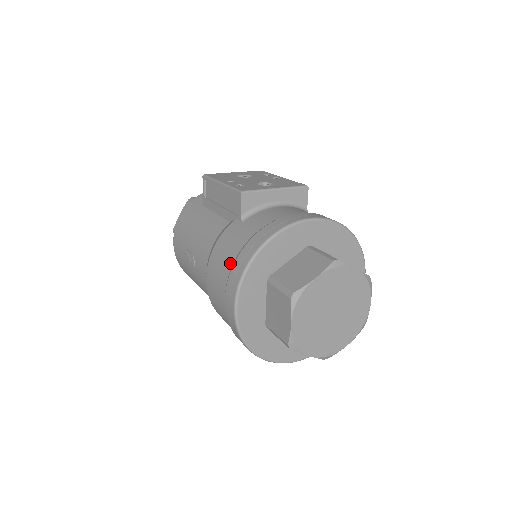
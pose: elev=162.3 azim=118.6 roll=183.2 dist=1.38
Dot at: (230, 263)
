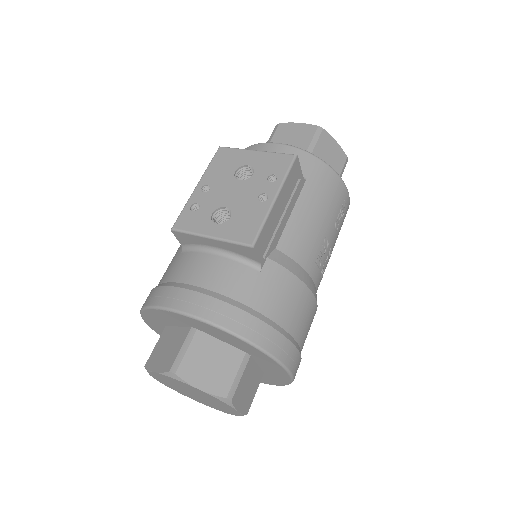
Dot at: occluded
